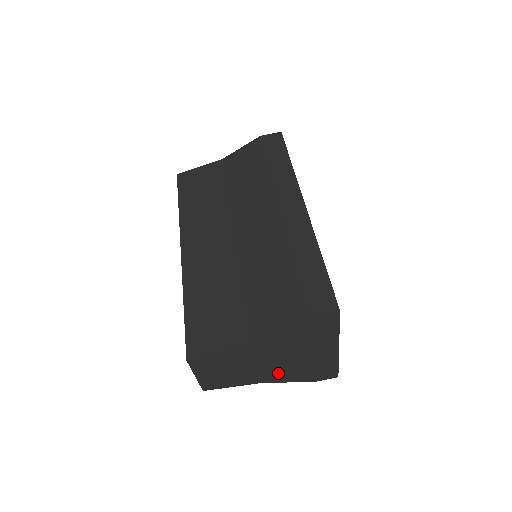
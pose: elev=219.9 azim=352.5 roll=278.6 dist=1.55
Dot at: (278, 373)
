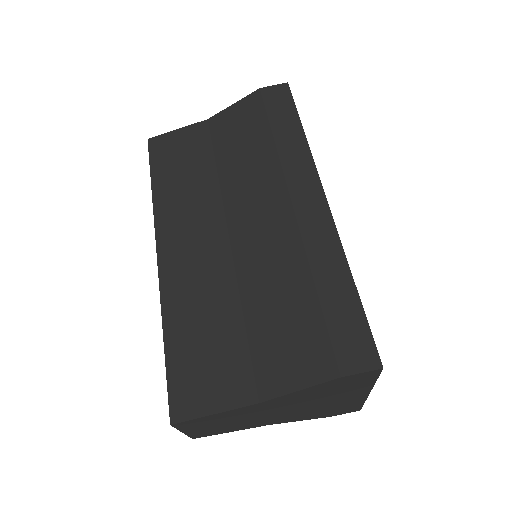
Dot at: (288, 417)
